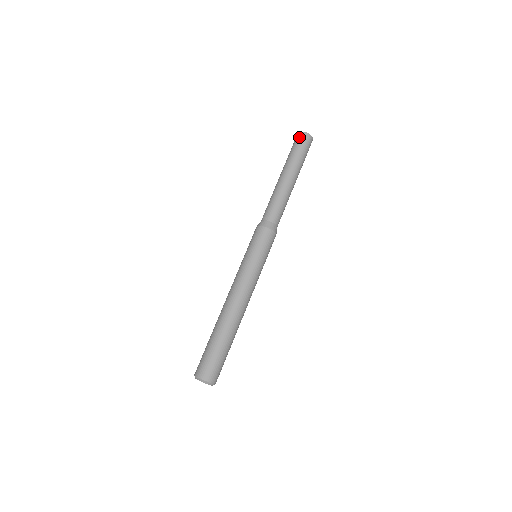
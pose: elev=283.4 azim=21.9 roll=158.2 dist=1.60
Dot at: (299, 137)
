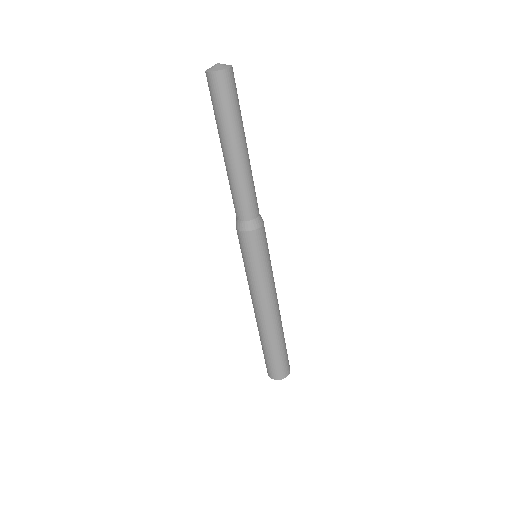
Dot at: (219, 83)
